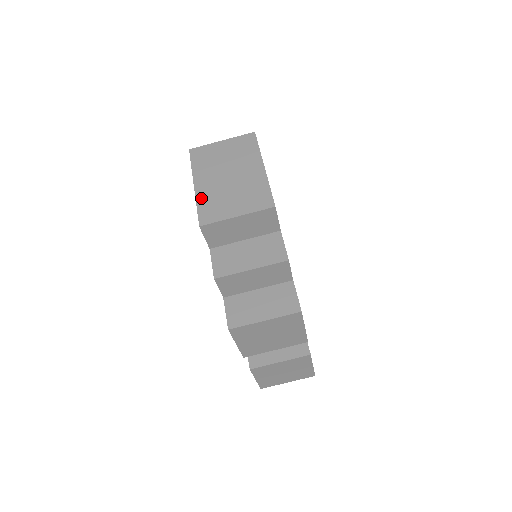
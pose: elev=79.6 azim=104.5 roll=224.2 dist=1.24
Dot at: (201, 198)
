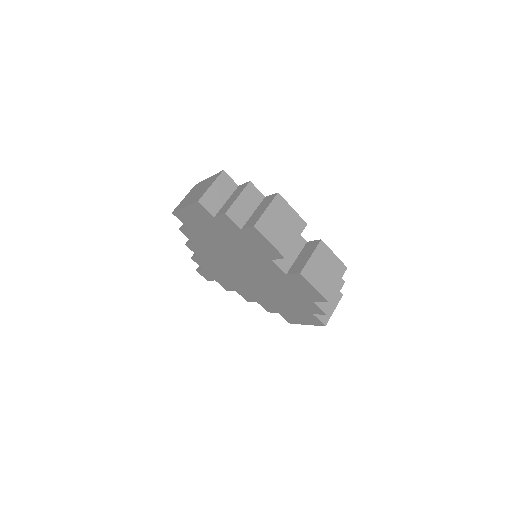
Dot at: (191, 203)
